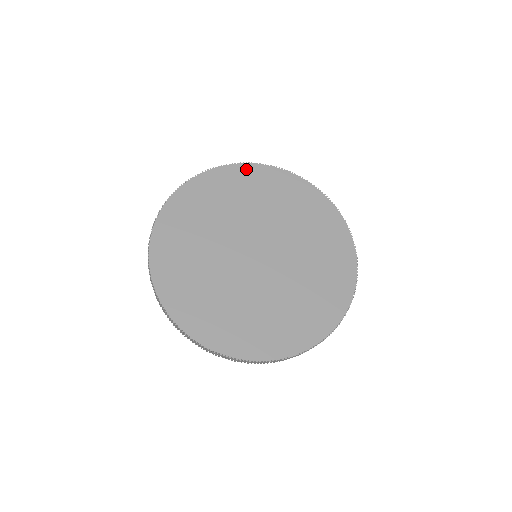
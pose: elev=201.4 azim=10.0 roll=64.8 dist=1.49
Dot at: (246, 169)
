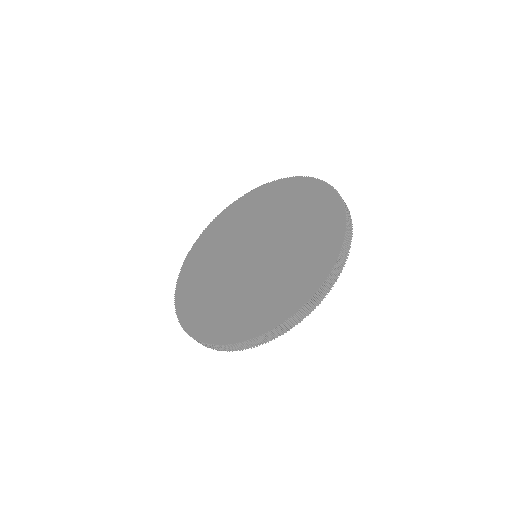
Dot at: (307, 183)
